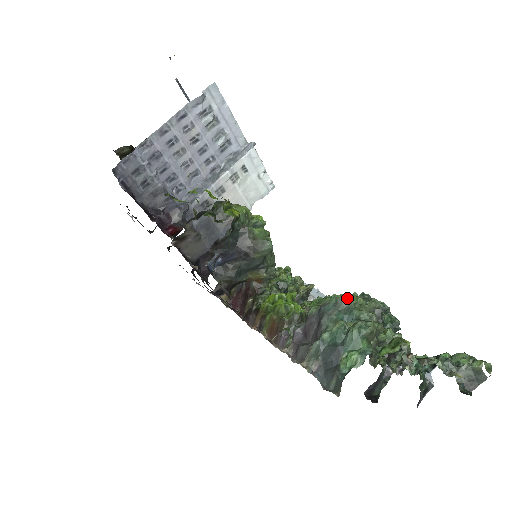
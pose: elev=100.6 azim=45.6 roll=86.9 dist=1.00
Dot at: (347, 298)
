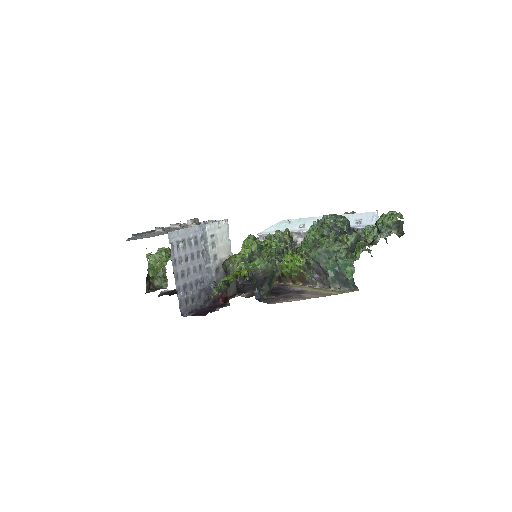
Dot at: (314, 231)
